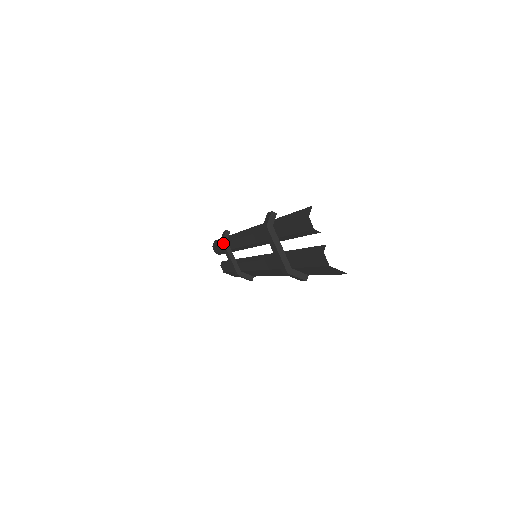
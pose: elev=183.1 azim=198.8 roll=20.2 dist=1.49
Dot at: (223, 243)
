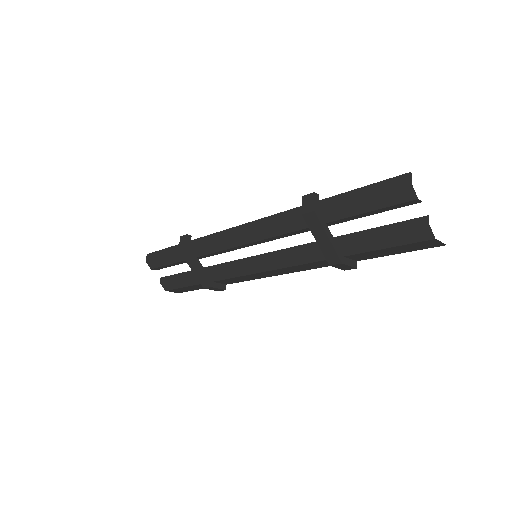
Dot at: (187, 251)
